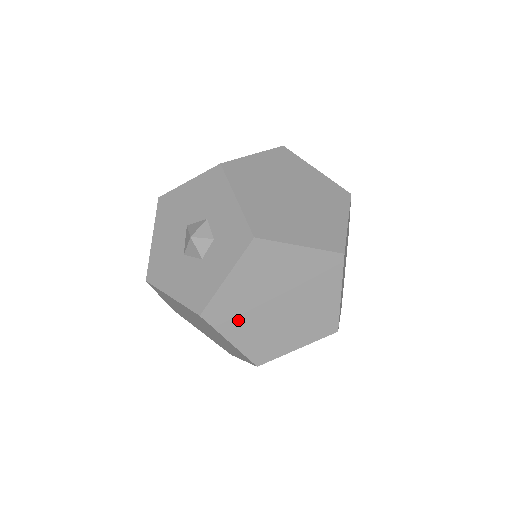
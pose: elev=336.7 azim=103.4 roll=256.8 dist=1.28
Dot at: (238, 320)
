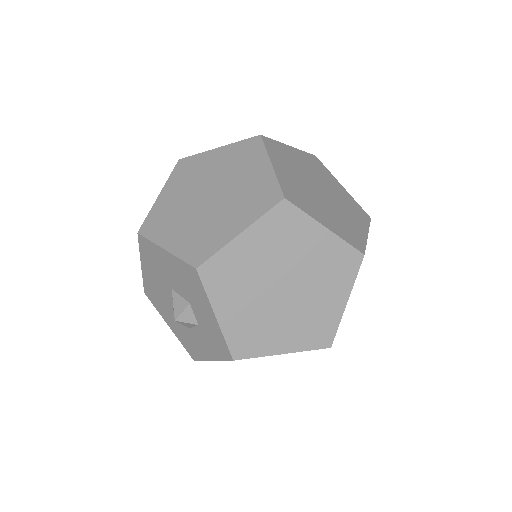
Dot at: occluded
